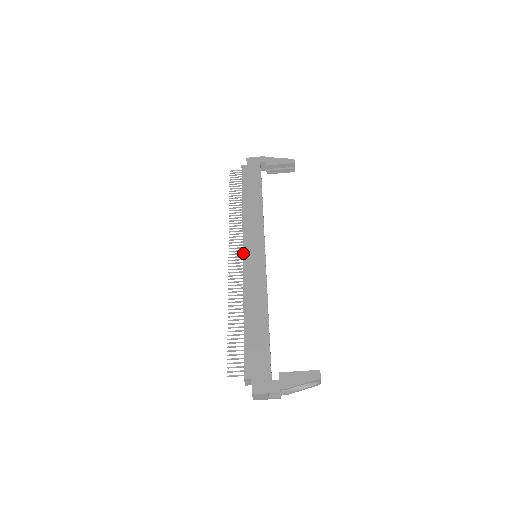
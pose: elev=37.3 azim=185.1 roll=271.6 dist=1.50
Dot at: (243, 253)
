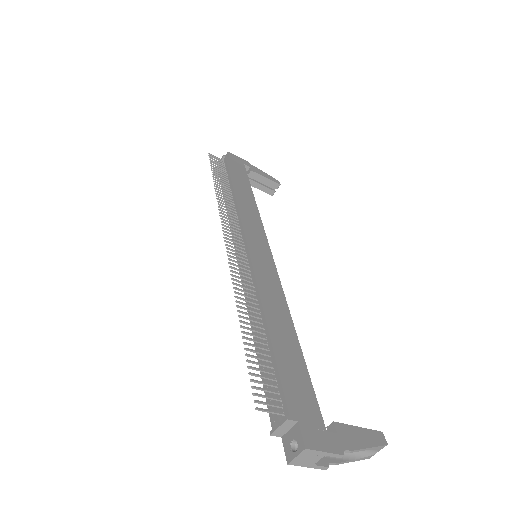
Dot at: (243, 244)
